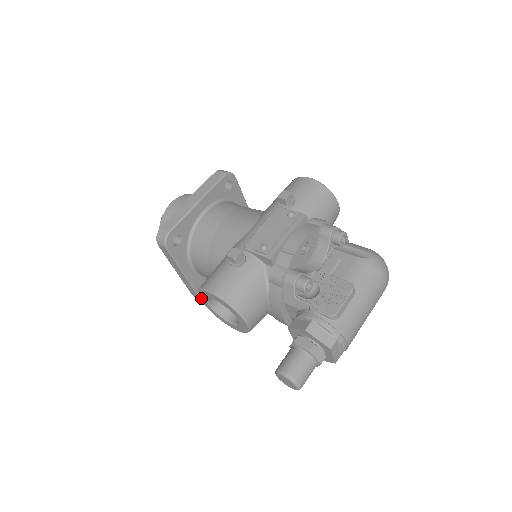
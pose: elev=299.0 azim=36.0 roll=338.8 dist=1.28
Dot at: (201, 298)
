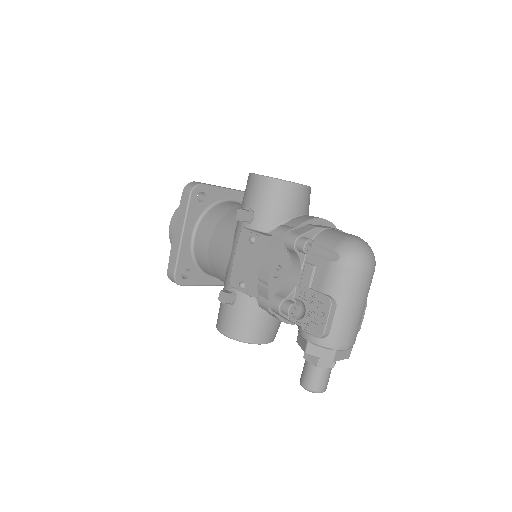
Dot at: occluded
